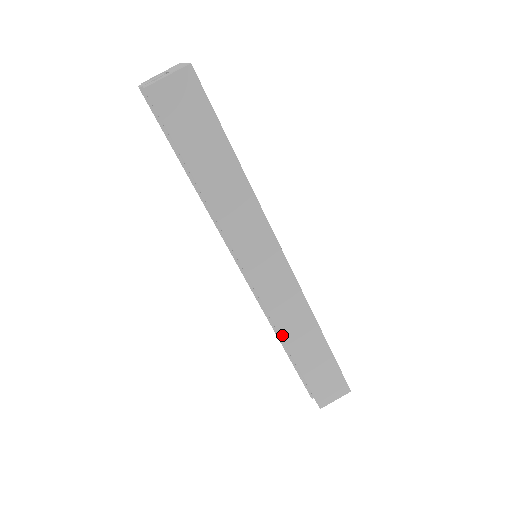
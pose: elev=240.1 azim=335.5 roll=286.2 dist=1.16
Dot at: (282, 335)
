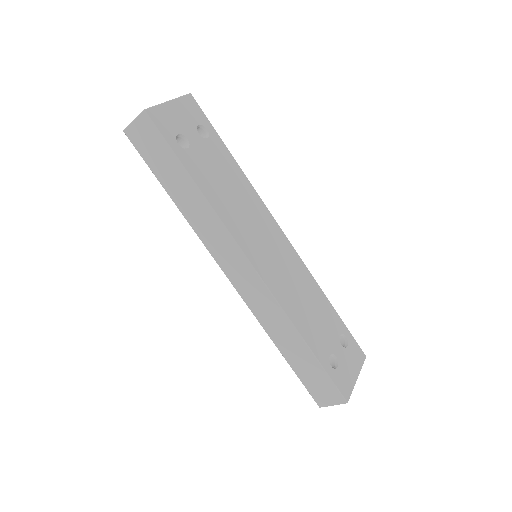
Dot at: (266, 330)
